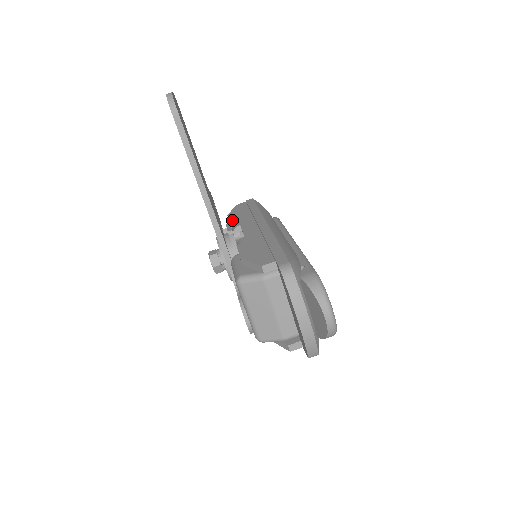
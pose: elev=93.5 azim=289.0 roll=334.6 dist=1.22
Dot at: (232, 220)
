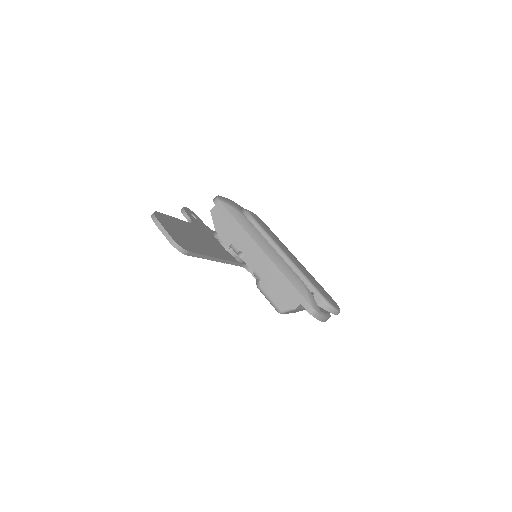
Dot at: (227, 241)
